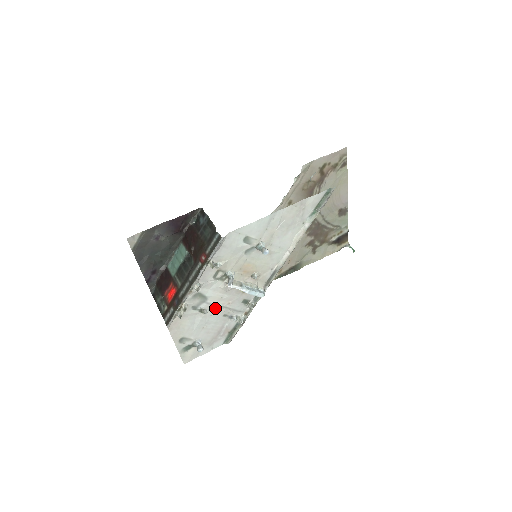
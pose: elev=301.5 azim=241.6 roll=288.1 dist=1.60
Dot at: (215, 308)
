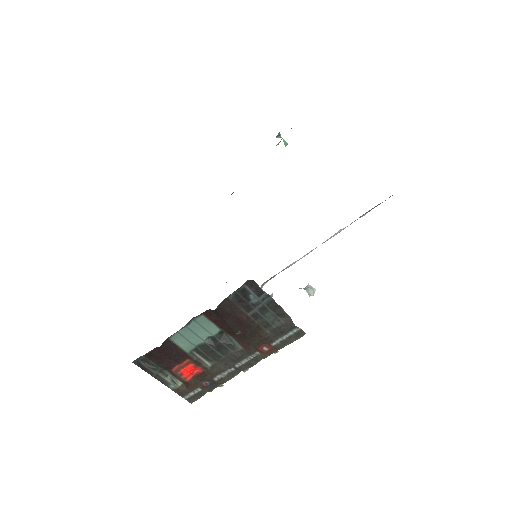
Dot at: occluded
